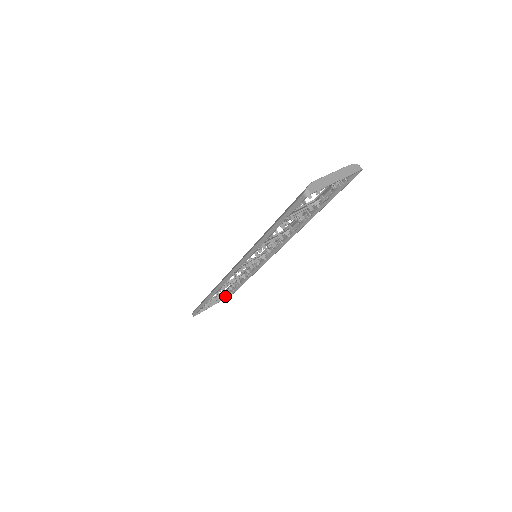
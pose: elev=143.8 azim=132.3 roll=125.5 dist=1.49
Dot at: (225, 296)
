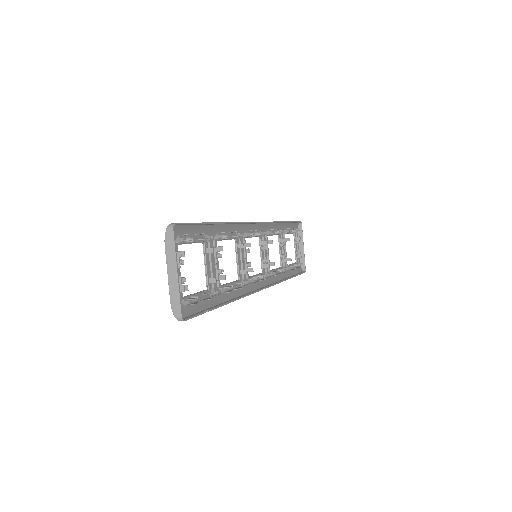
Dot at: (300, 231)
